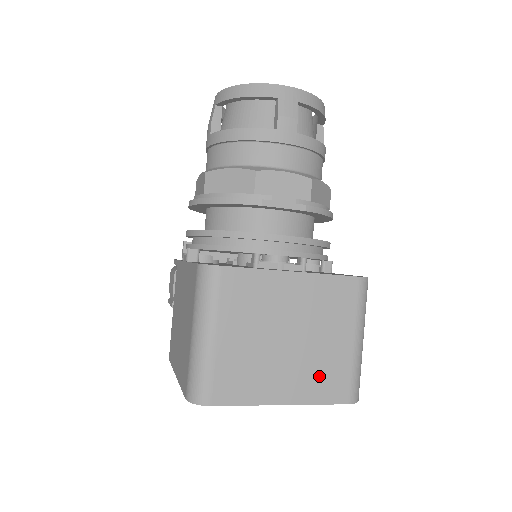
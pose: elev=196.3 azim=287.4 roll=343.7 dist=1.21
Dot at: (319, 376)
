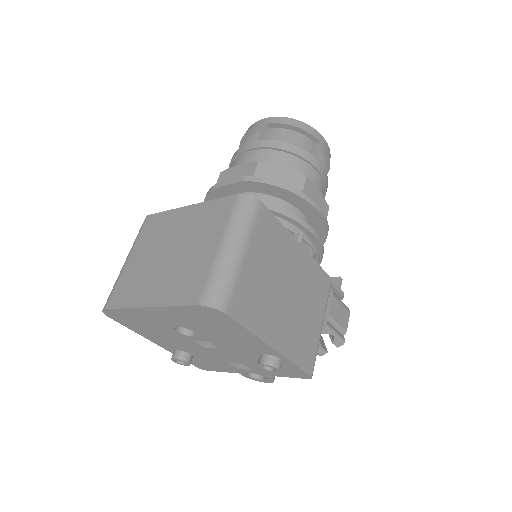
Dot at: (181, 281)
